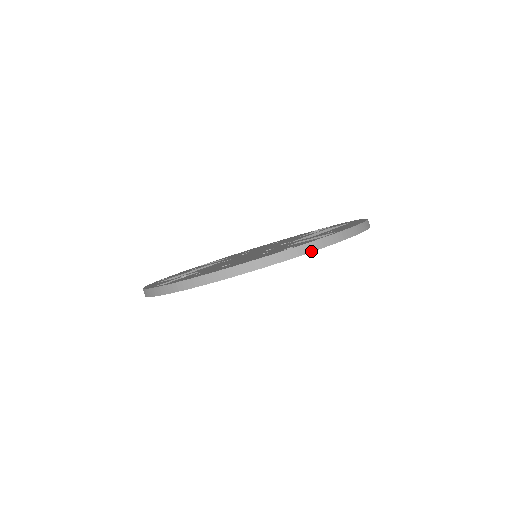
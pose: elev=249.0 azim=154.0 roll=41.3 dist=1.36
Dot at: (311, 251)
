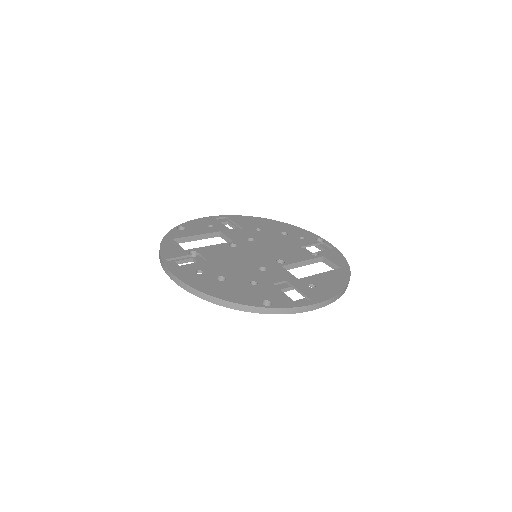
Dot at: occluded
